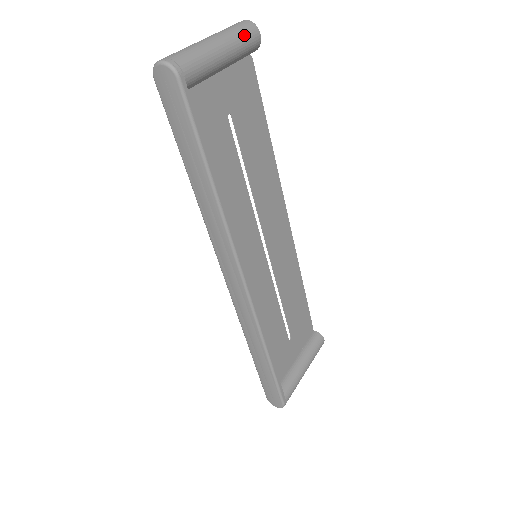
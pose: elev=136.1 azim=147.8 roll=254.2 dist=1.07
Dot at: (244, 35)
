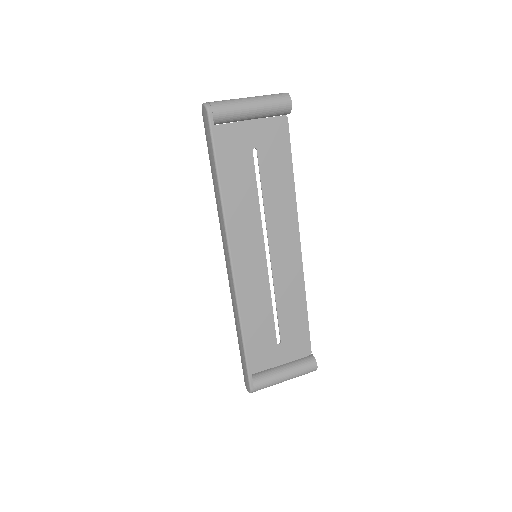
Dot at: (275, 100)
